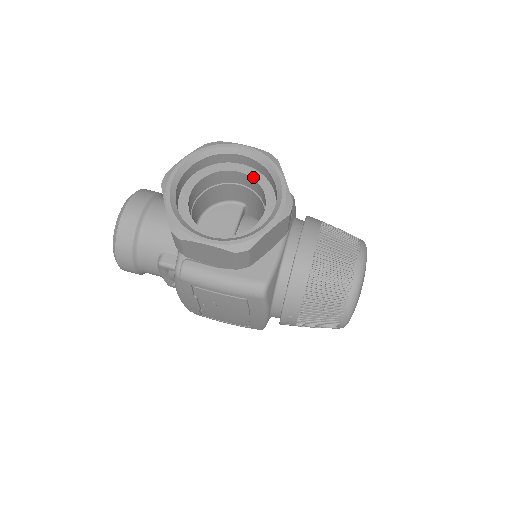
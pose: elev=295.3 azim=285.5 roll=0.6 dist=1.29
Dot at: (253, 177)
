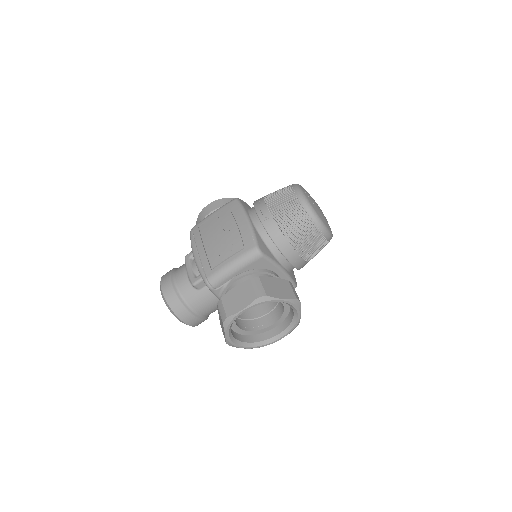
Dot at: occluded
